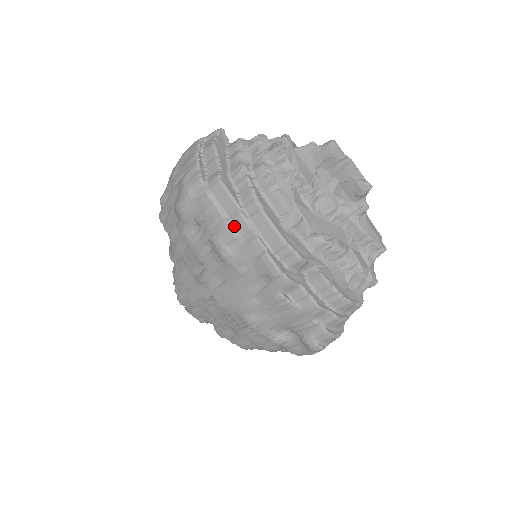
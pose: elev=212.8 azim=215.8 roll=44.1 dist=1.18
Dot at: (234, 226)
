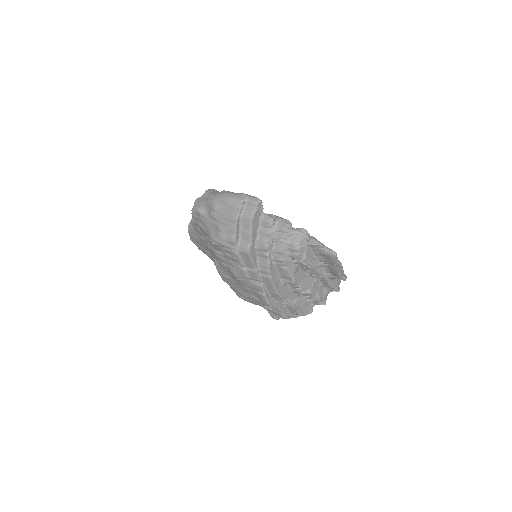
Dot at: (249, 273)
